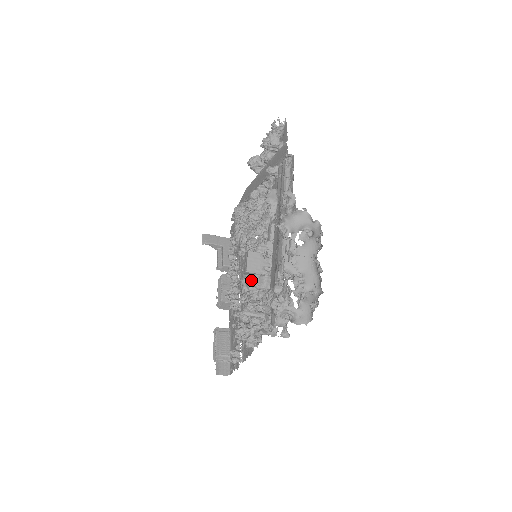
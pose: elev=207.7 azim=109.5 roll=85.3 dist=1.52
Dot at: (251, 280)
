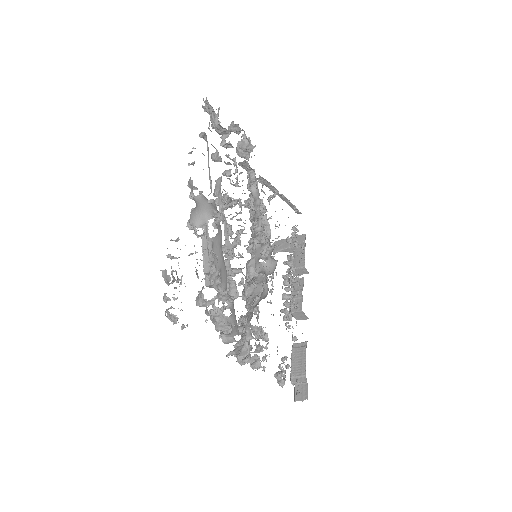
Dot at: (244, 288)
